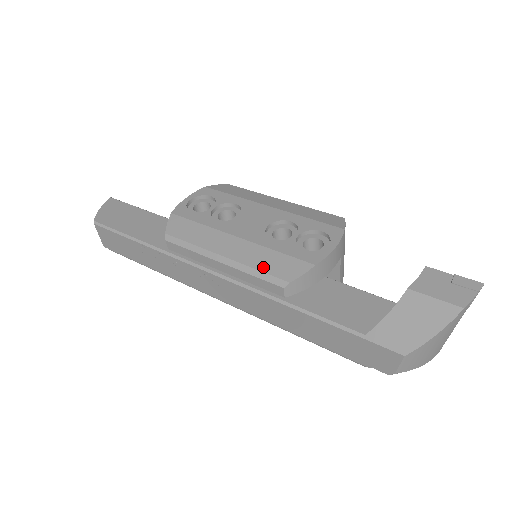
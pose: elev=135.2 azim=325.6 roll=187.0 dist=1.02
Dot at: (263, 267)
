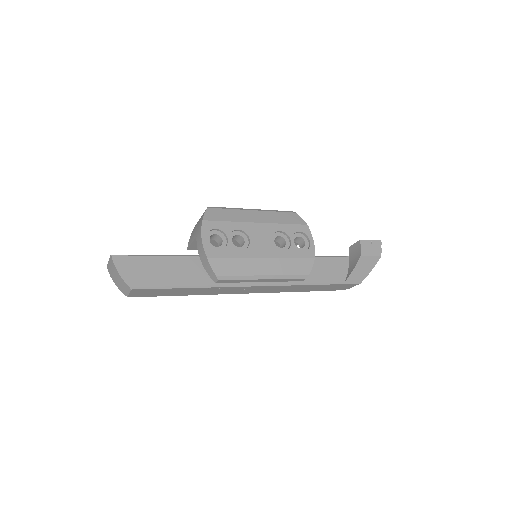
Dot at: (292, 272)
